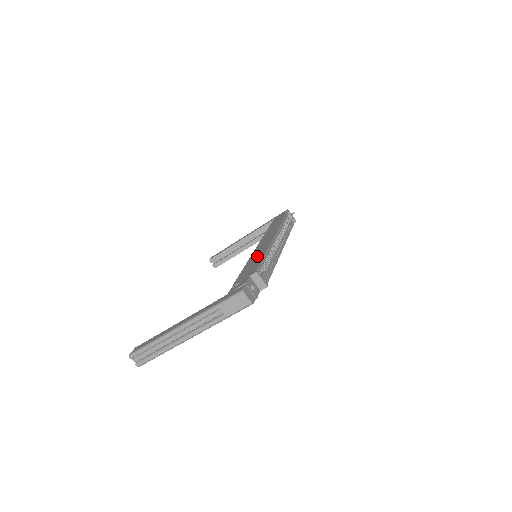
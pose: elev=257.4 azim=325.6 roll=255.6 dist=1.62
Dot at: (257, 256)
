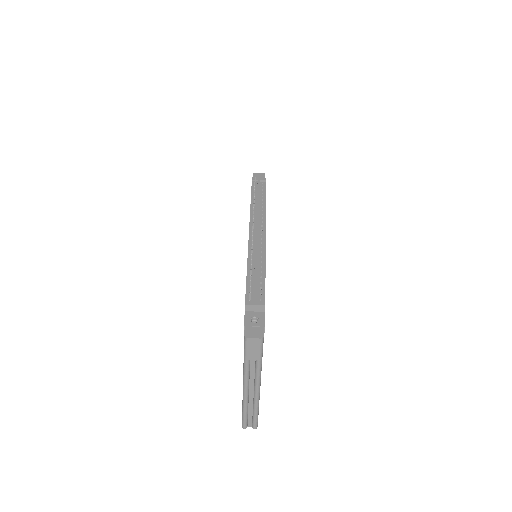
Dot at: occluded
